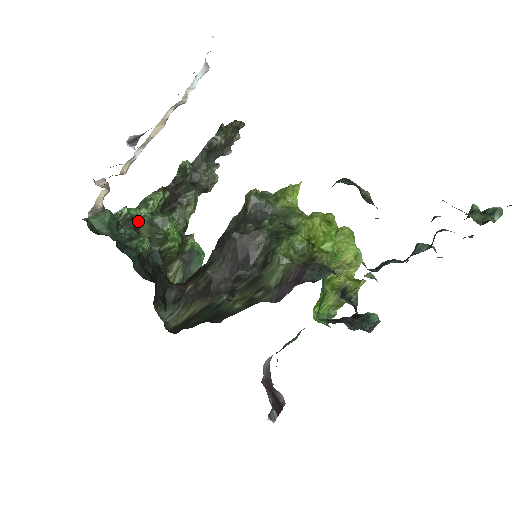
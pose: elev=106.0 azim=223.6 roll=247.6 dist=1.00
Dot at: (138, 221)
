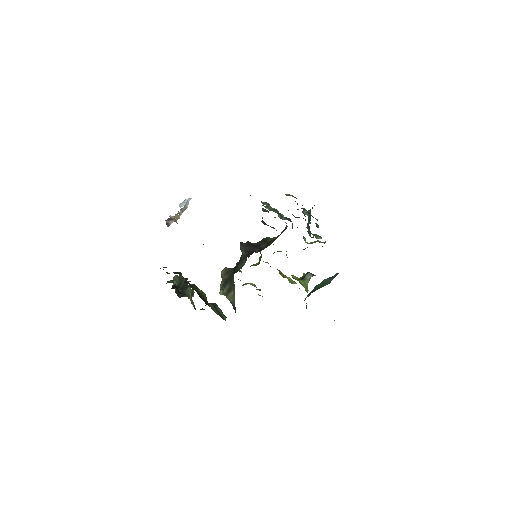
Dot at: occluded
